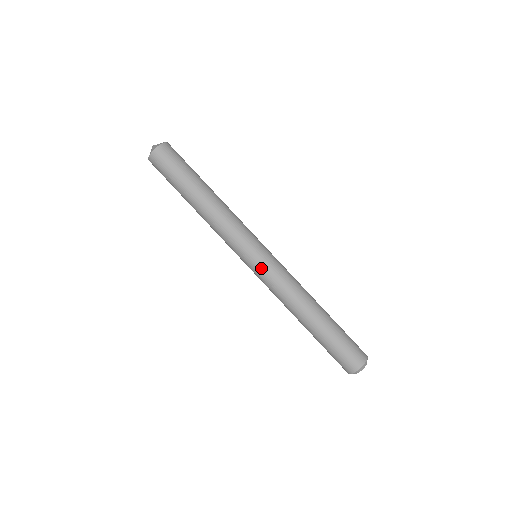
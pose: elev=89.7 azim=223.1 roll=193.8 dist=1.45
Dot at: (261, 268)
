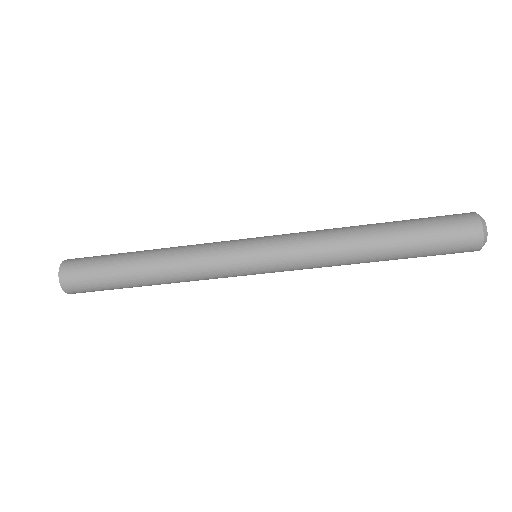
Dot at: occluded
